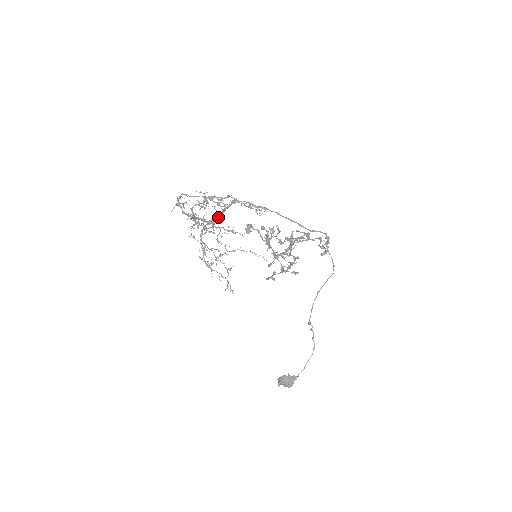
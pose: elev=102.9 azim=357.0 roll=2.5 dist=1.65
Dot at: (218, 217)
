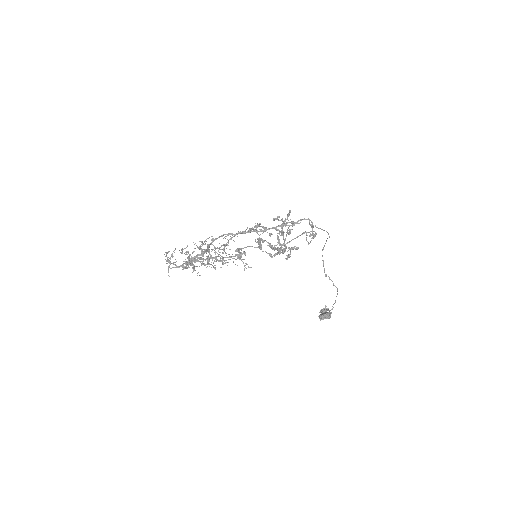
Dot at: (207, 250)
